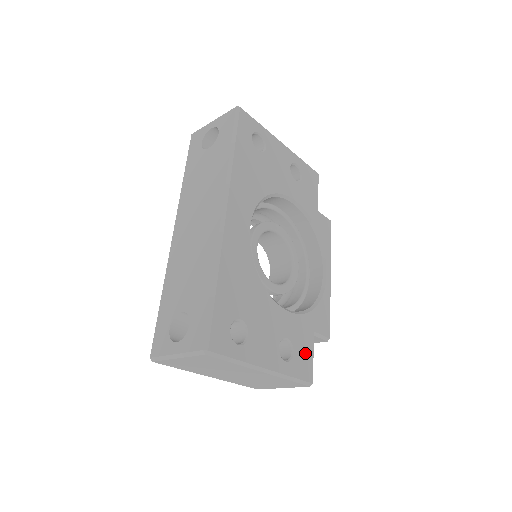
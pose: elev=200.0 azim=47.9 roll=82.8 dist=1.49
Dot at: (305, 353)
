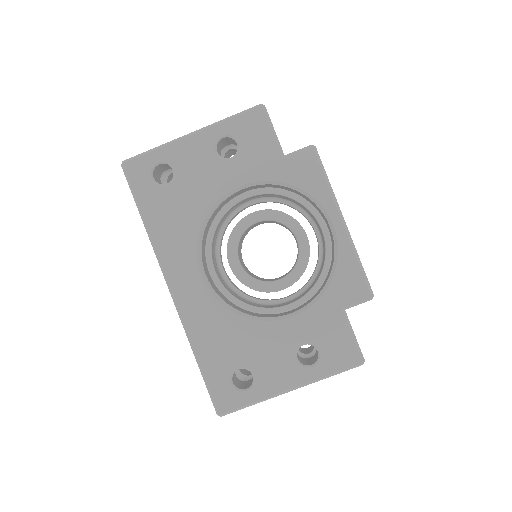
Dot at: (337, 340)
